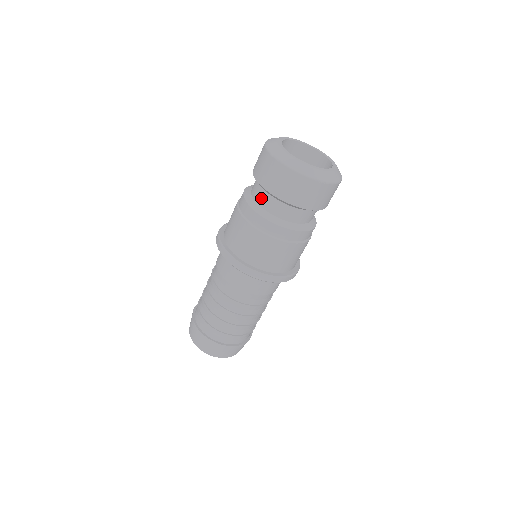
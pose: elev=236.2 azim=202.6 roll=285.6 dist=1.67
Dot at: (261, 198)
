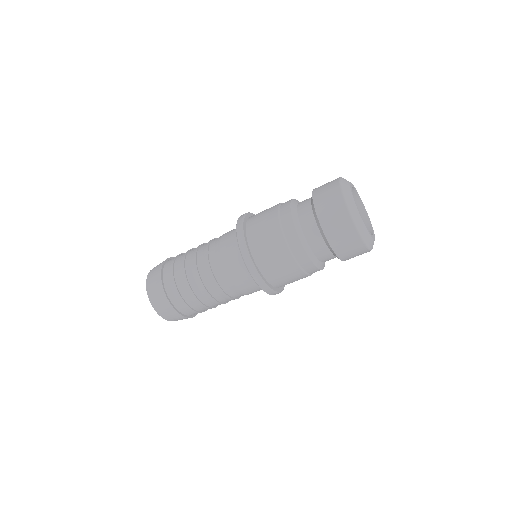
Dot at: (307, 224)
